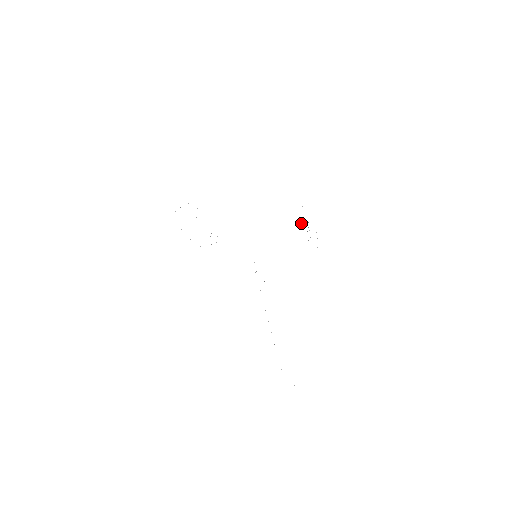
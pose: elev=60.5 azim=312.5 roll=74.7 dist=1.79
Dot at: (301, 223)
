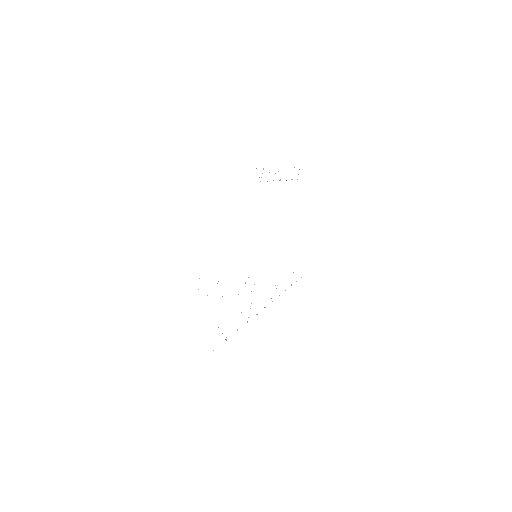
Dot at: occluded
